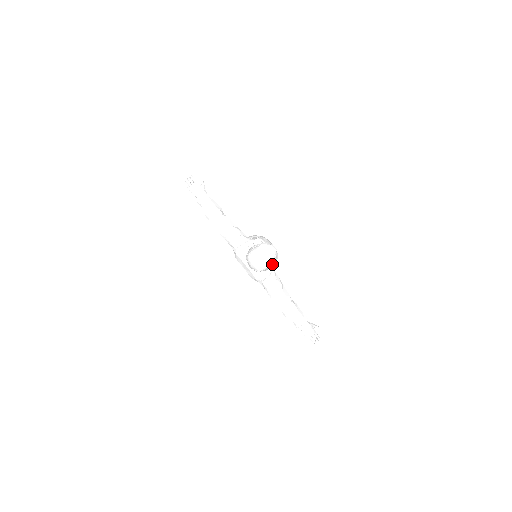
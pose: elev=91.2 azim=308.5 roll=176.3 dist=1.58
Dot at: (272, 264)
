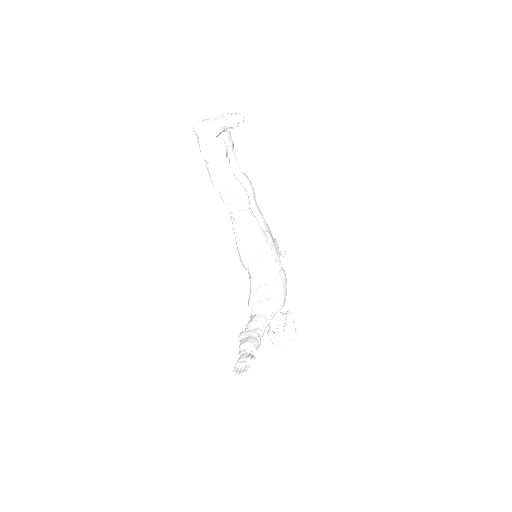
Dot at: occluded
